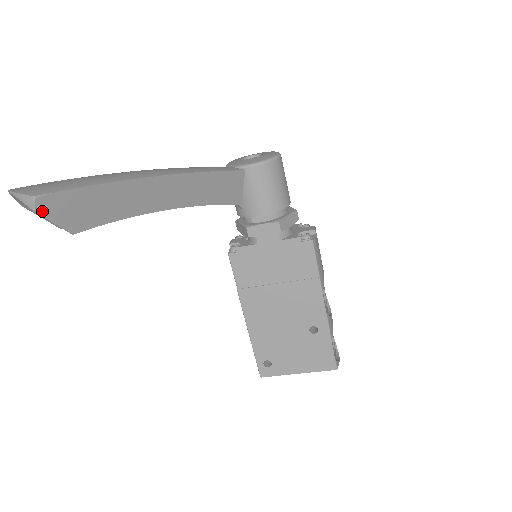
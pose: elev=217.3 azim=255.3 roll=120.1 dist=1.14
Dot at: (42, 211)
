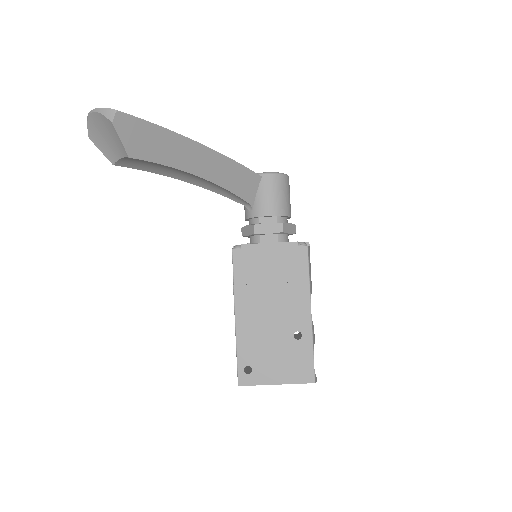
Dot at: (117, 125)
